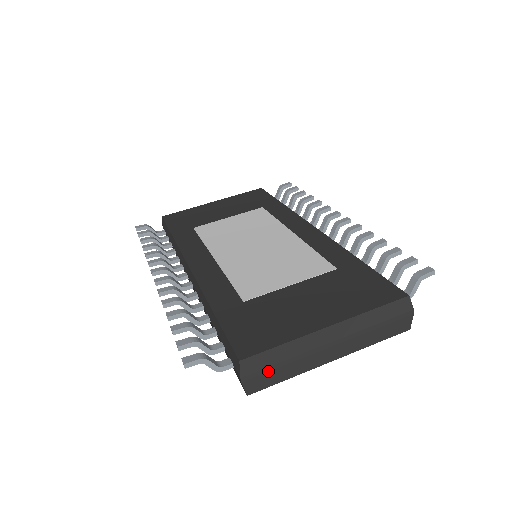
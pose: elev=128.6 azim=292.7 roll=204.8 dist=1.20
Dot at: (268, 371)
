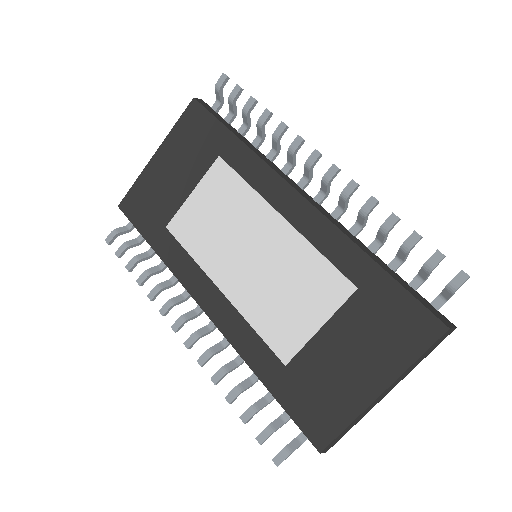
Dot at: occluded
